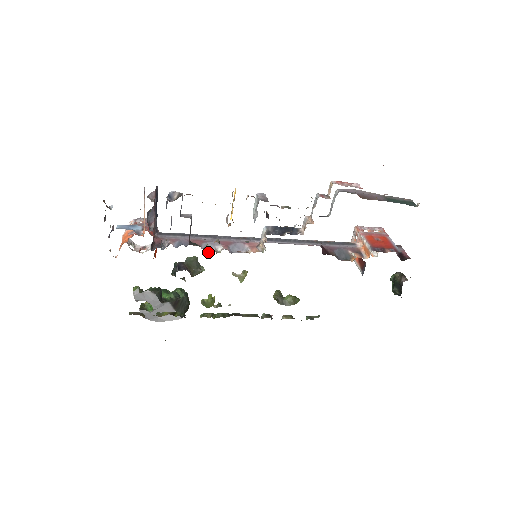
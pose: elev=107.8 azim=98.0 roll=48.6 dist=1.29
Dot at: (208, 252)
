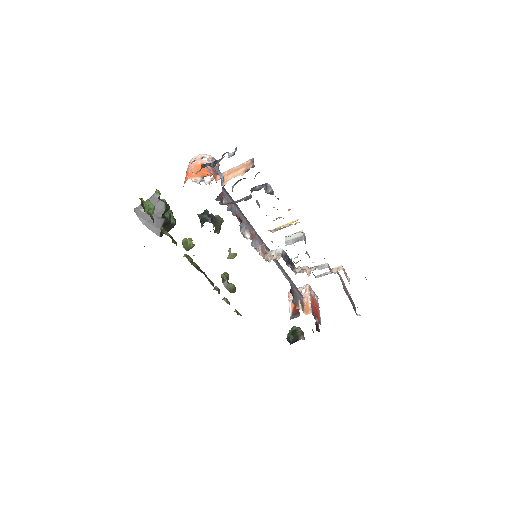
Dot at: (240, 231)
